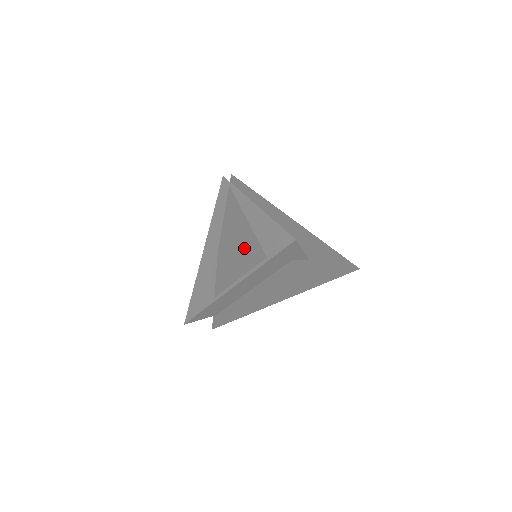
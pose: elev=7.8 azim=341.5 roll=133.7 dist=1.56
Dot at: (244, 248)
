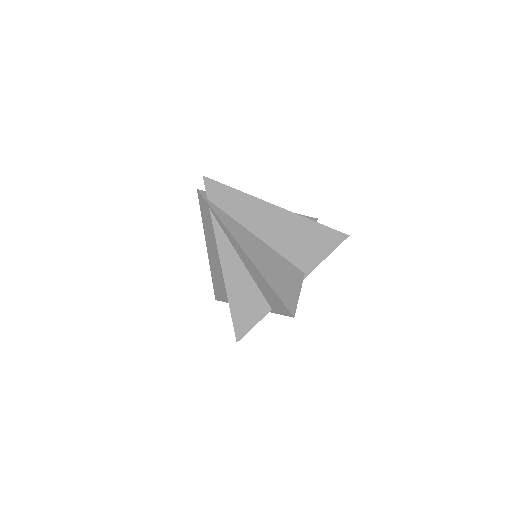
Dot at: (253, 316)
